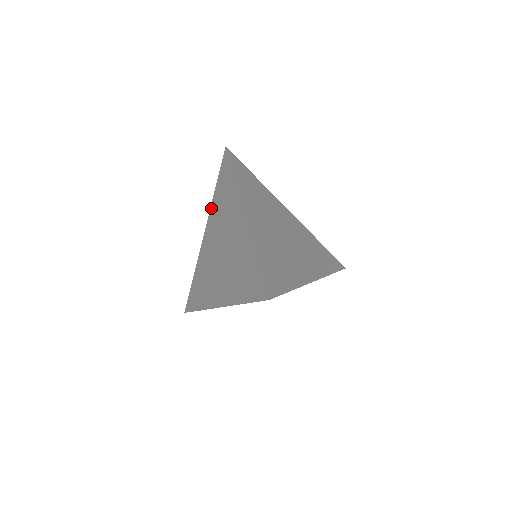
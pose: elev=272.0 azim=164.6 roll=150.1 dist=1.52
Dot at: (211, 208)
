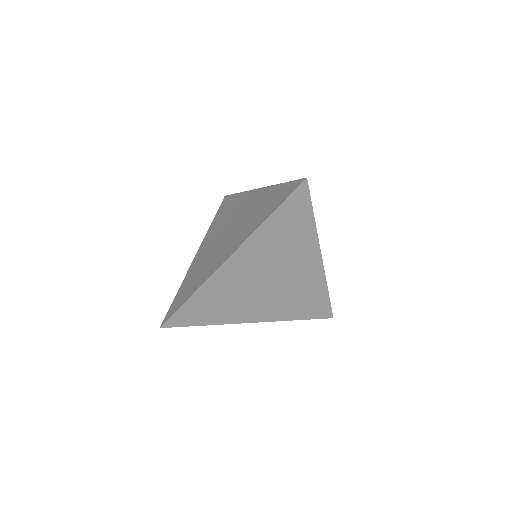
Dot at: (269, 188)
